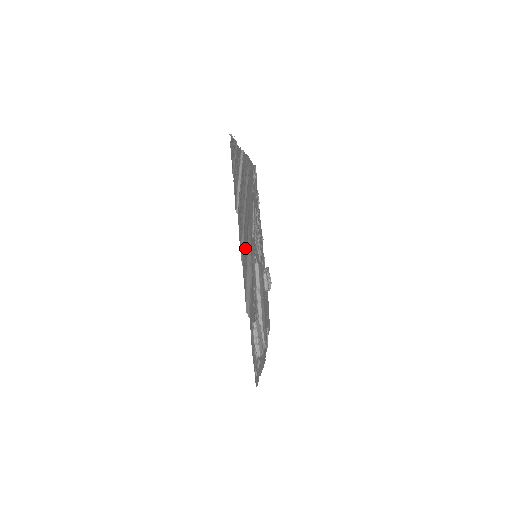
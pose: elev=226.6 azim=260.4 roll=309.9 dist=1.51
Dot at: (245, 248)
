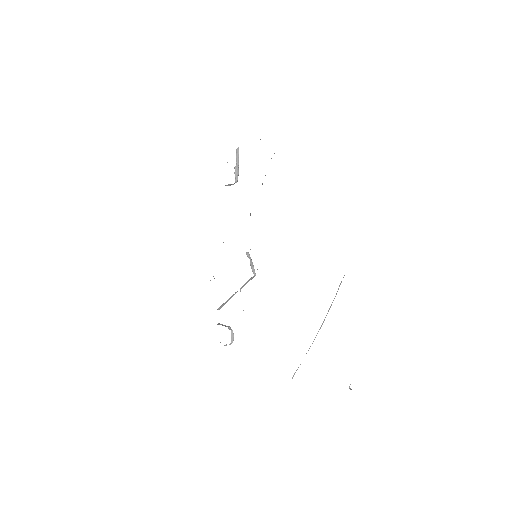
Dot at: occluded
